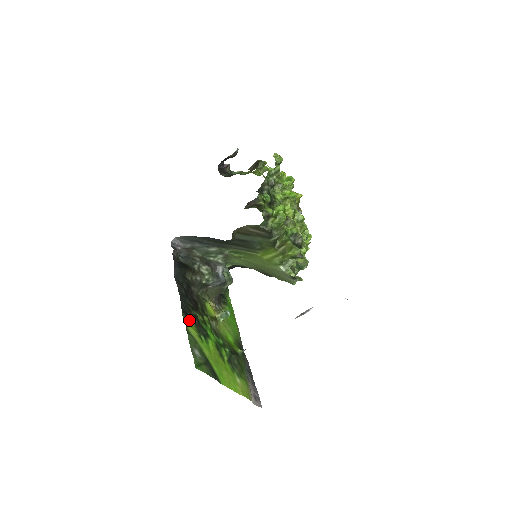
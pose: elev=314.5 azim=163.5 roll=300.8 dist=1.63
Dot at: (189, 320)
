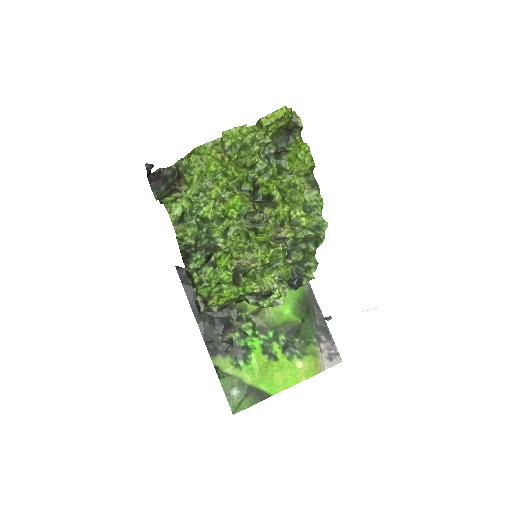
Dot at: (221, 356)
